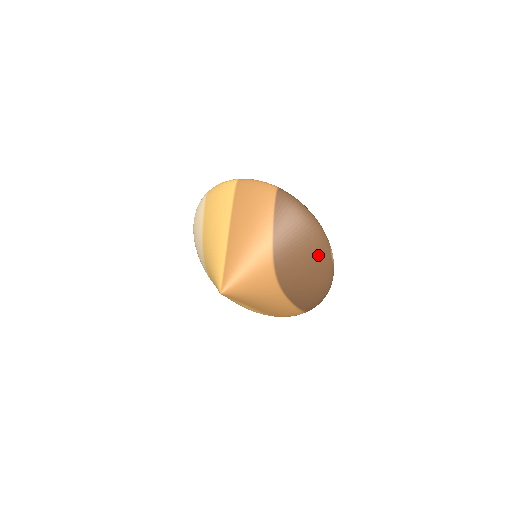
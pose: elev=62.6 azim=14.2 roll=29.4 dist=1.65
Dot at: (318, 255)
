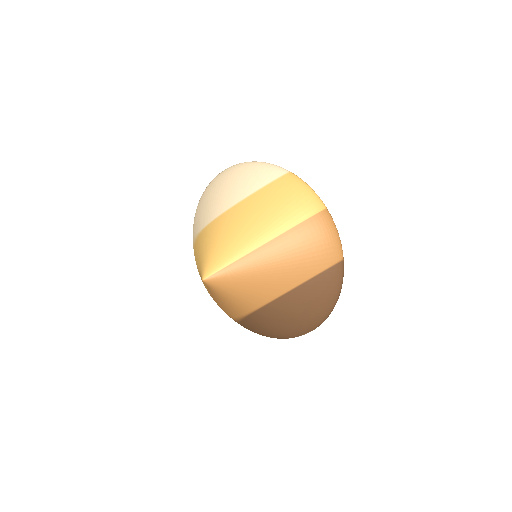
Dot at: (301, 327)
